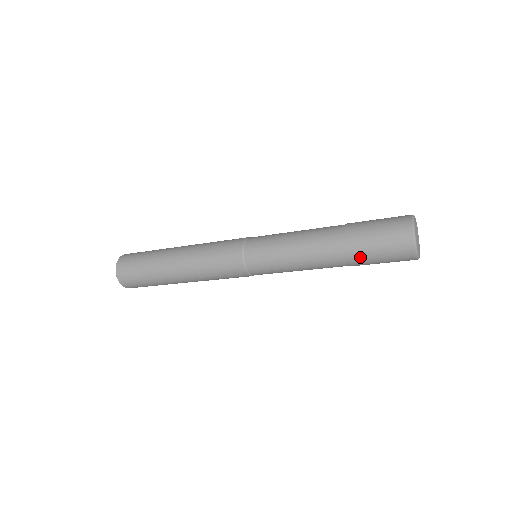
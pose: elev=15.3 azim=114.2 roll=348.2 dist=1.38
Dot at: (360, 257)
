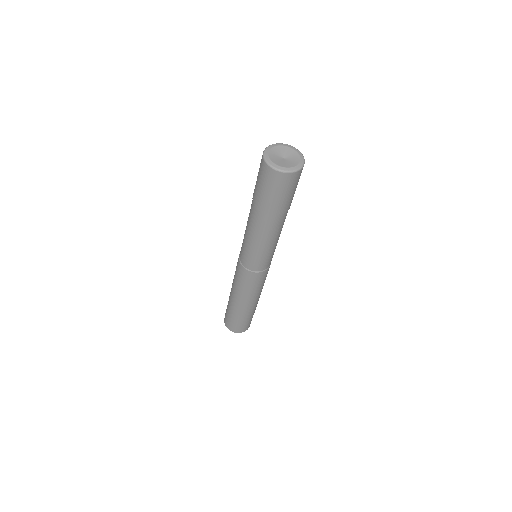
Dot at: (269, 207)
